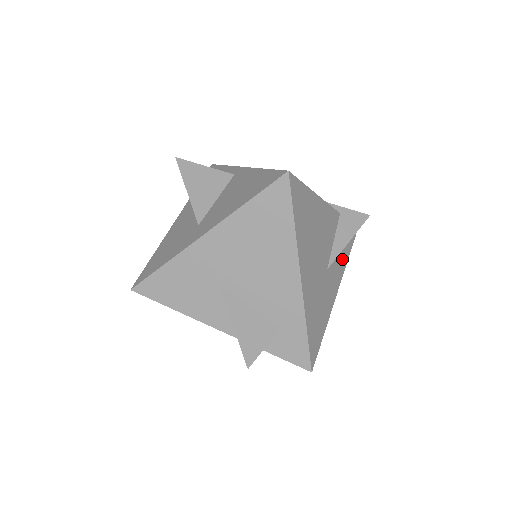
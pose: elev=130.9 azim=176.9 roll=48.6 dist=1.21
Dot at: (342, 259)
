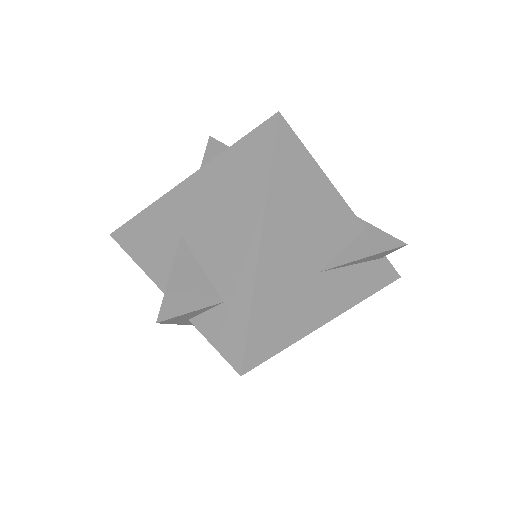
Dot at: (356, 286)
